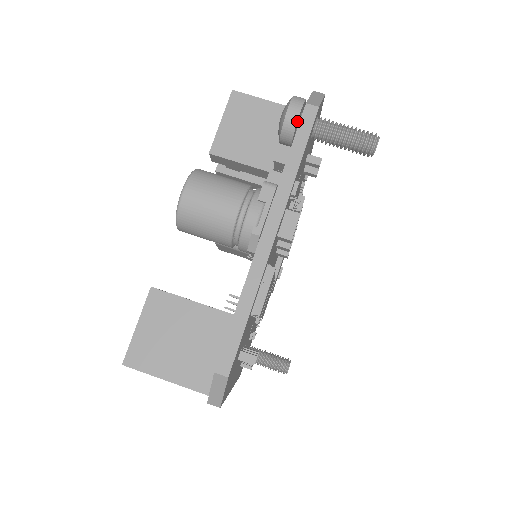
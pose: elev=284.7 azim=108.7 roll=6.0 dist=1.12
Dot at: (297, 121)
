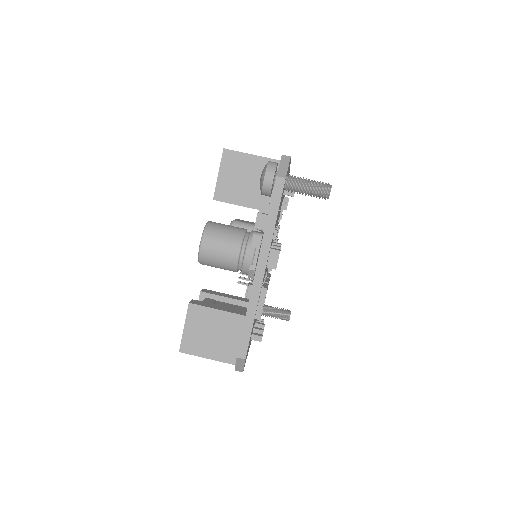
Dot at: (272, 185)
